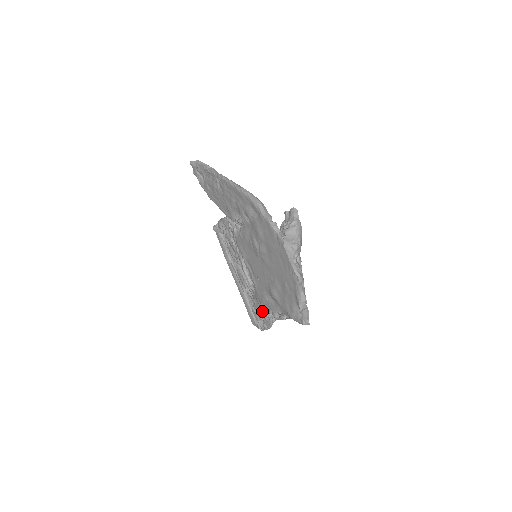
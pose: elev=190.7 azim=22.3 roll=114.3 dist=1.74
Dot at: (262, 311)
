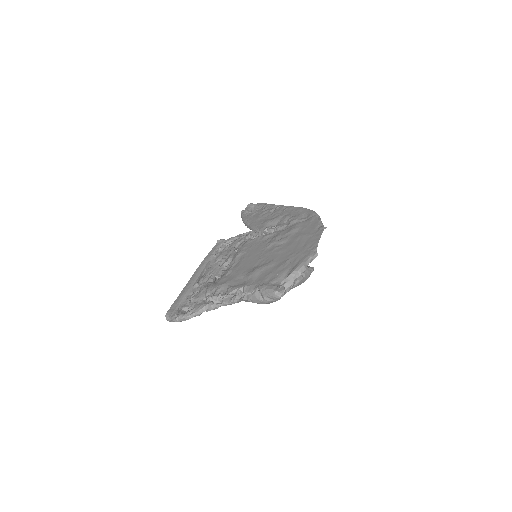
Dot at: occluded
